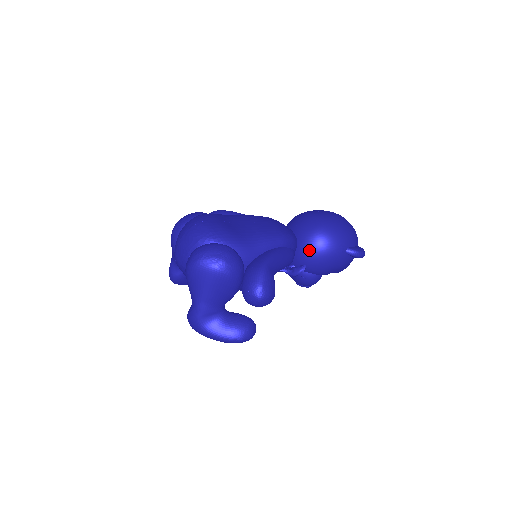
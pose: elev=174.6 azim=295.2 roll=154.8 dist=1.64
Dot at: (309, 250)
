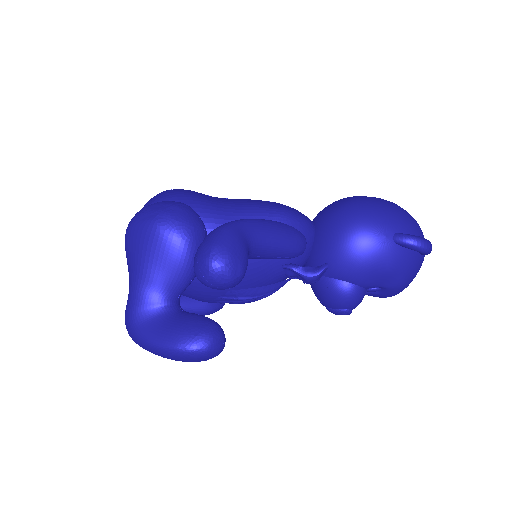
Dot at: (330, 236)
